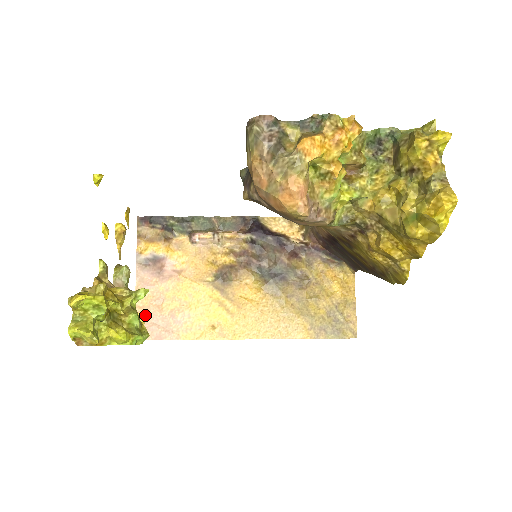
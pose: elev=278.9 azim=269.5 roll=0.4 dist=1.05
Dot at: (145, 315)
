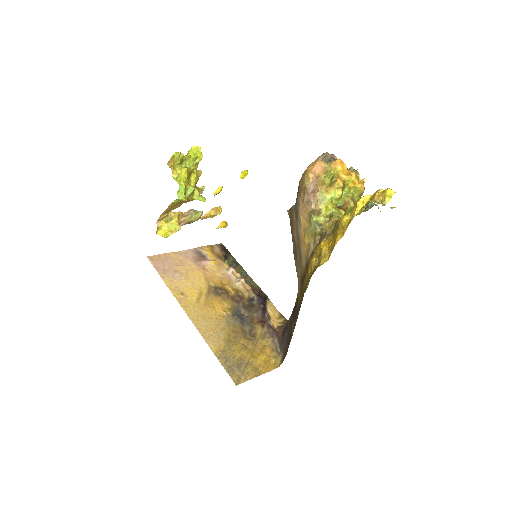
Dot at: (180, 228)
